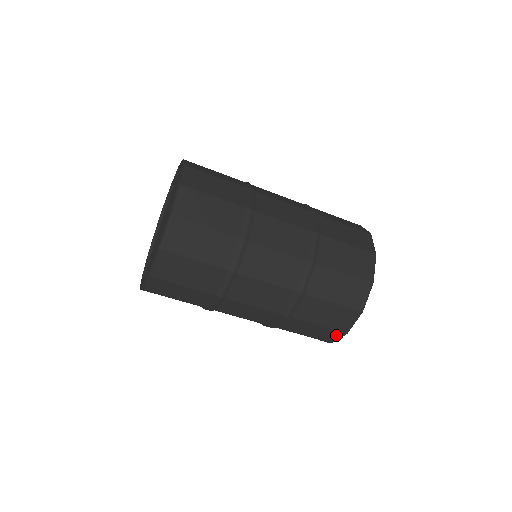
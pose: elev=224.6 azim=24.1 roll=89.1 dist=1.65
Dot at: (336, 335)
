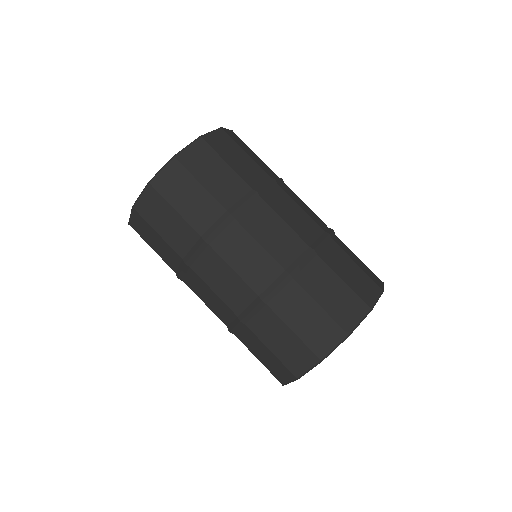
Dot at: occluded
